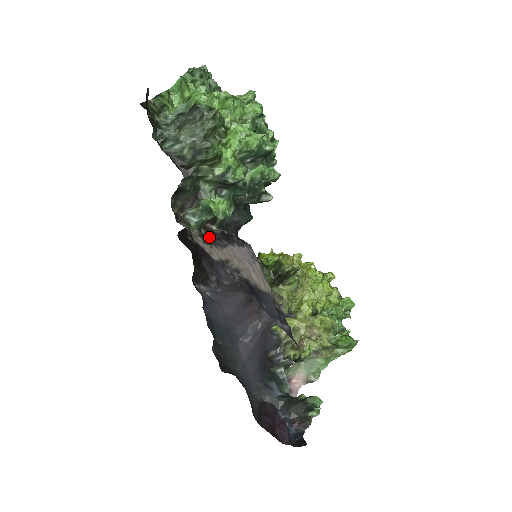
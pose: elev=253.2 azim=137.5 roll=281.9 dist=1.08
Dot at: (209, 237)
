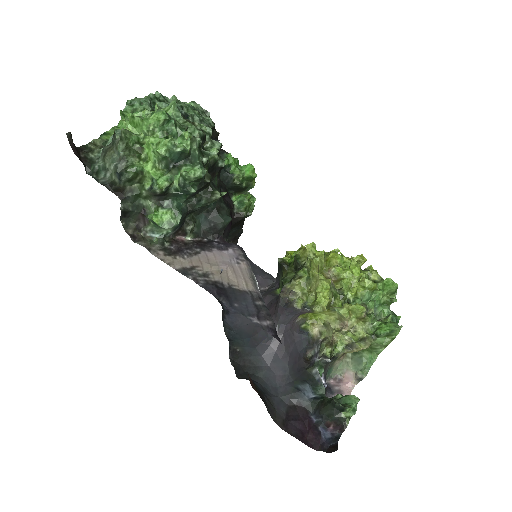
Dot at: (175, 249)
